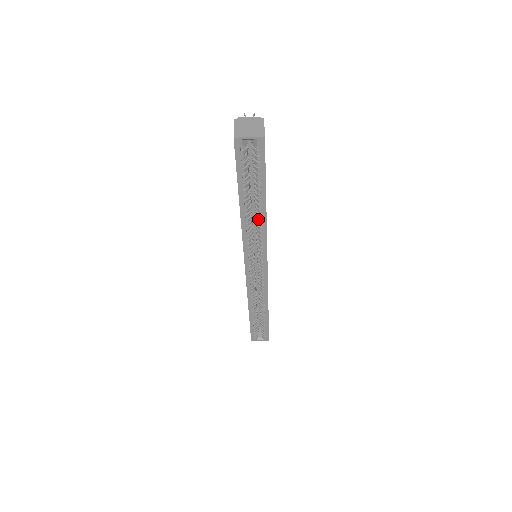
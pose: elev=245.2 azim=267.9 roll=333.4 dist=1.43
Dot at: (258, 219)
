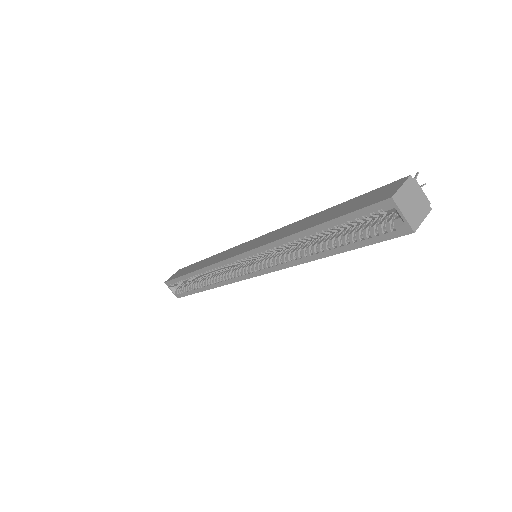
Dot at: (302, 253)
